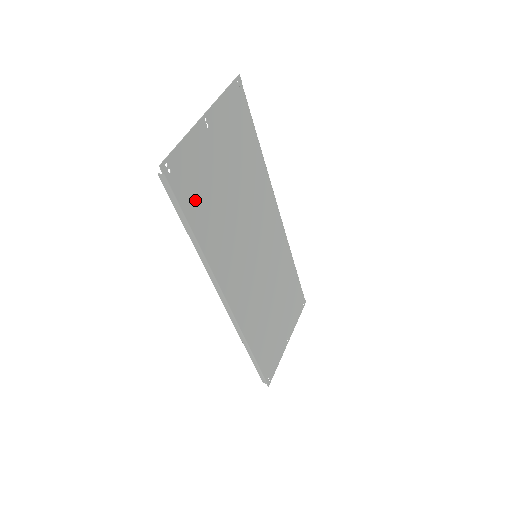
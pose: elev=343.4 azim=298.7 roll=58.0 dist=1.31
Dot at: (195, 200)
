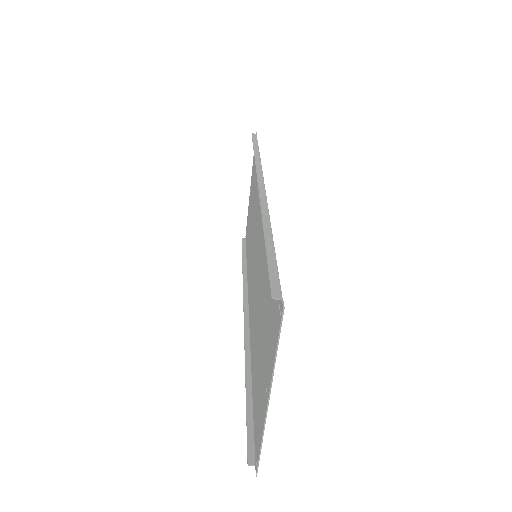
Dot at: occluded
